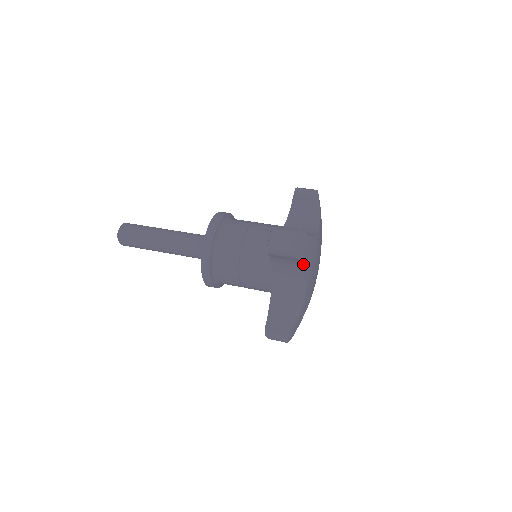
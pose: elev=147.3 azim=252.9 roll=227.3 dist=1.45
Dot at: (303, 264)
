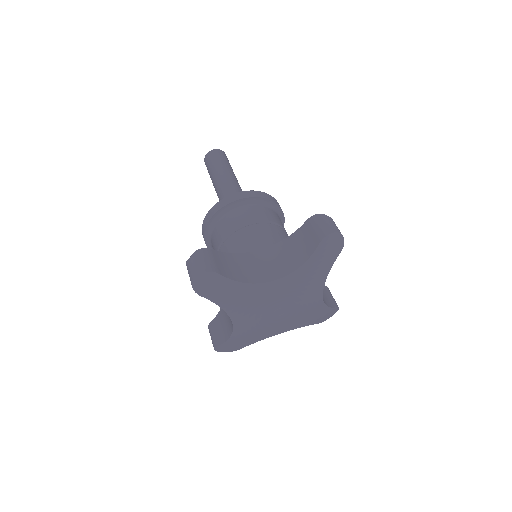
Dot at: (217, 303)
